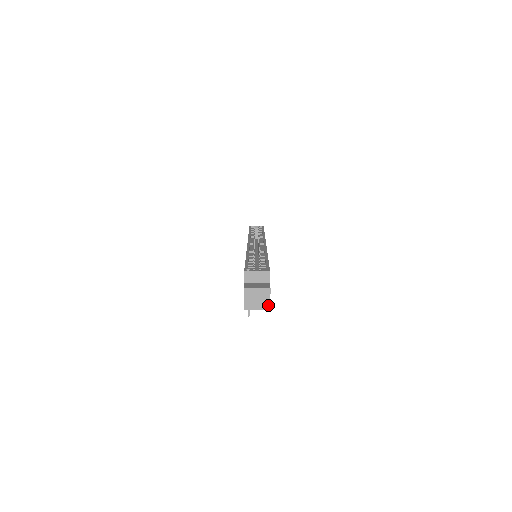
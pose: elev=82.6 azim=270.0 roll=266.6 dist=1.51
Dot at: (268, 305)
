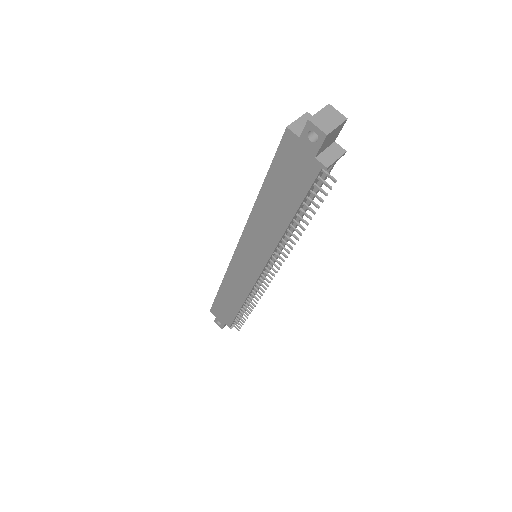
Dot at: (345, 120)
